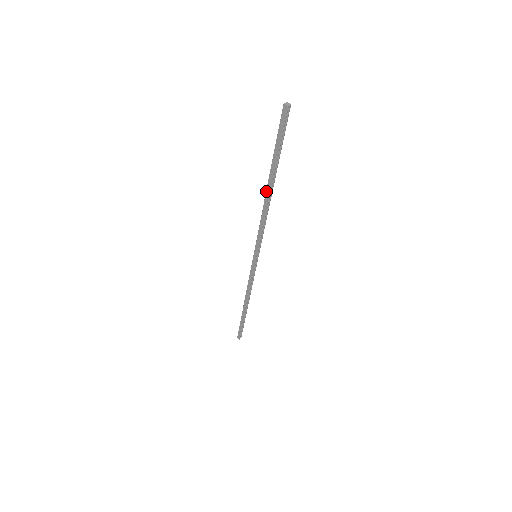
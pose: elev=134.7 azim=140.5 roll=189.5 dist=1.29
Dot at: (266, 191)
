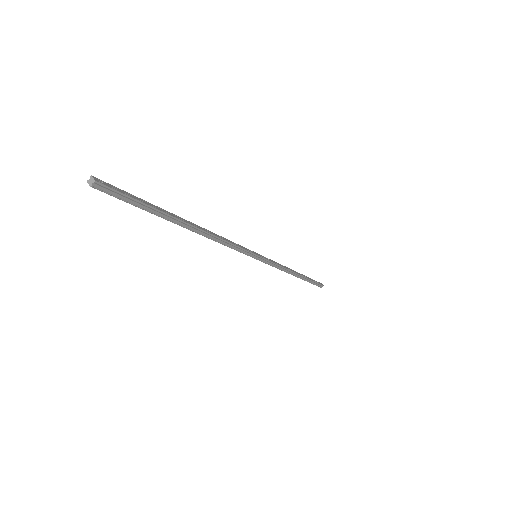
Dot at: (190, 228)
